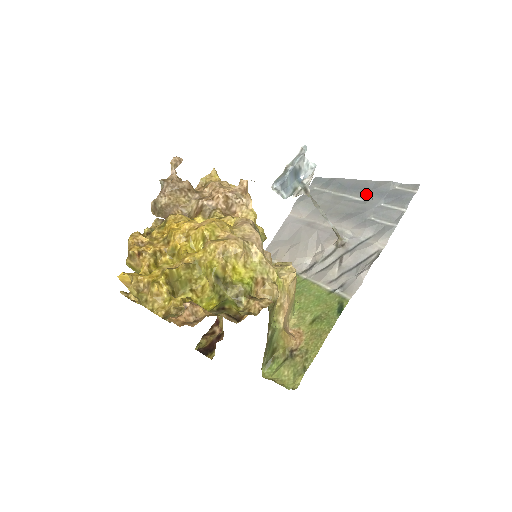
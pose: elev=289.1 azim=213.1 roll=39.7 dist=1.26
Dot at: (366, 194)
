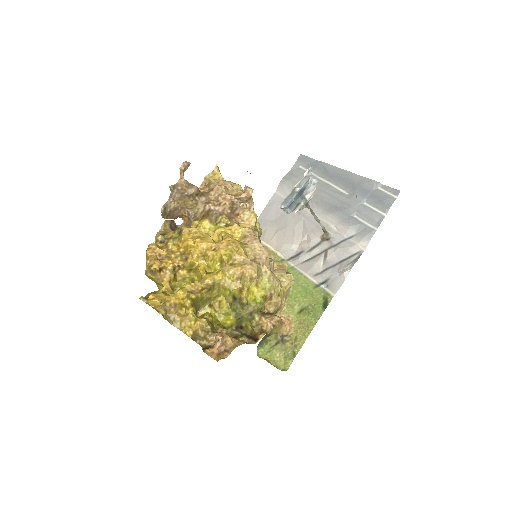
Dot at: (350, 188)
